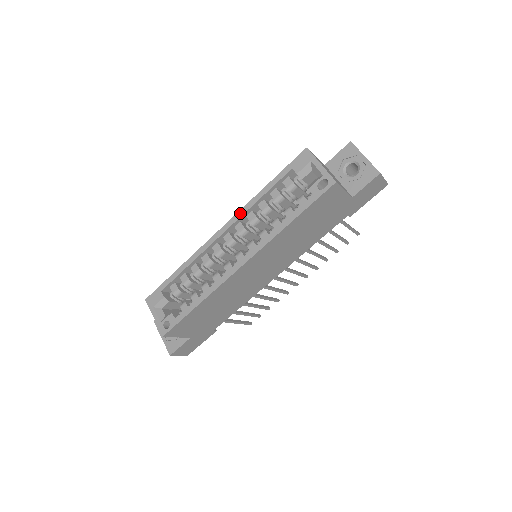
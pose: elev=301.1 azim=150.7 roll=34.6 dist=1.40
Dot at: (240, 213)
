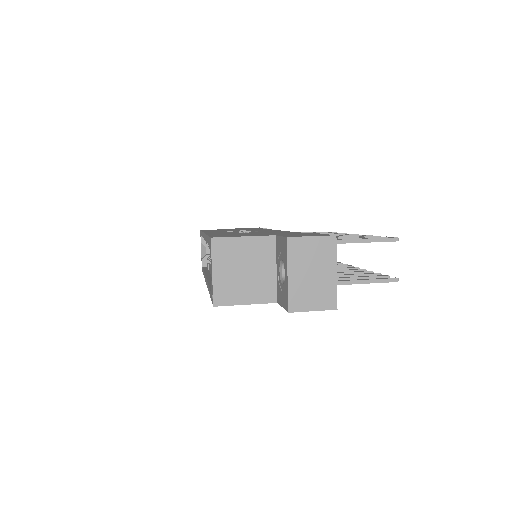
Dot at: (205, 237)
